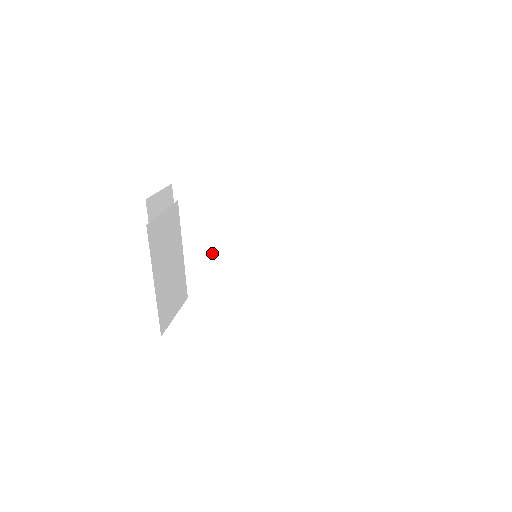
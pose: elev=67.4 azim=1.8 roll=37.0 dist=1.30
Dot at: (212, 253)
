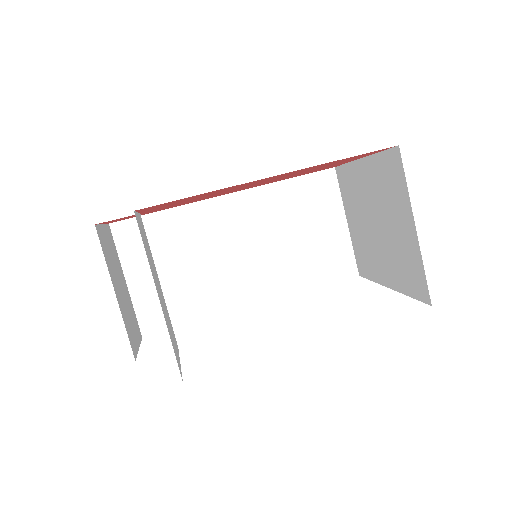
Dot at: (179, 299)
